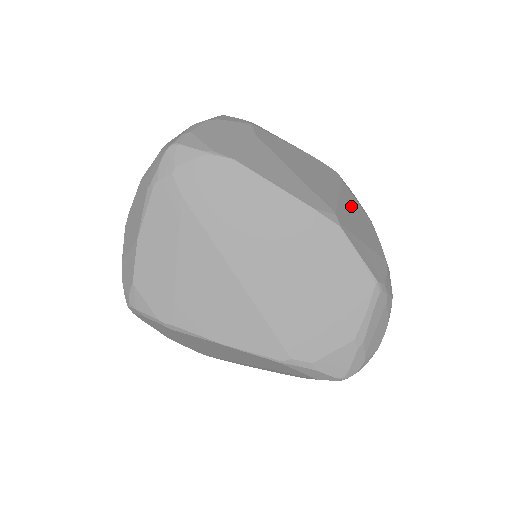
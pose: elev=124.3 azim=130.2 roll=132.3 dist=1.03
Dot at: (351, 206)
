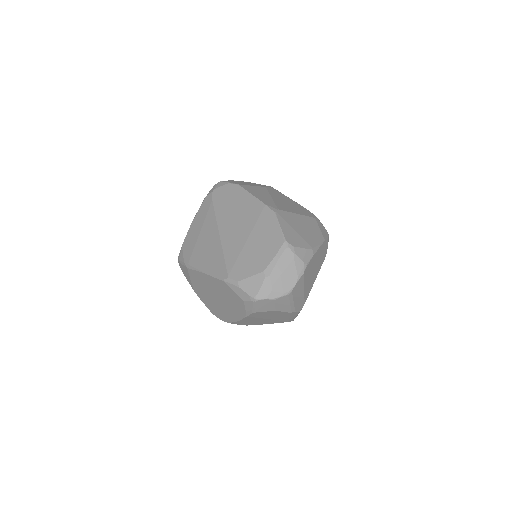
Dot at: (306, 223)
